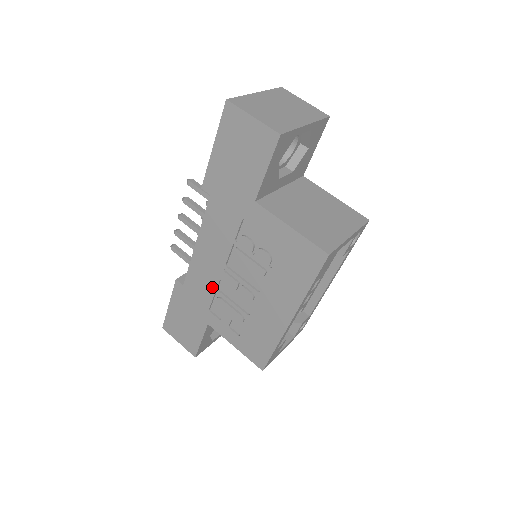
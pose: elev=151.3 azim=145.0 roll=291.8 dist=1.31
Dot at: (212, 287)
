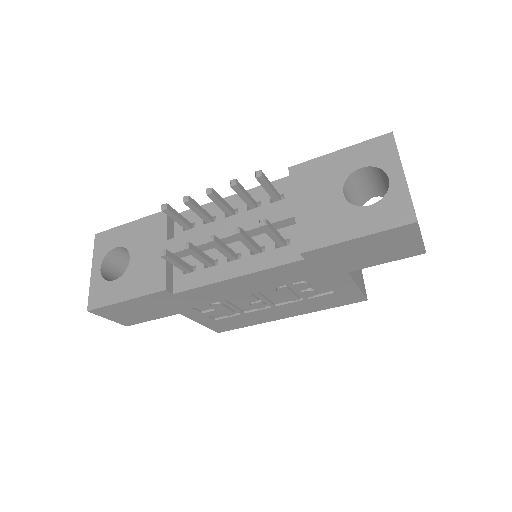
Dot at: (220, 299)
